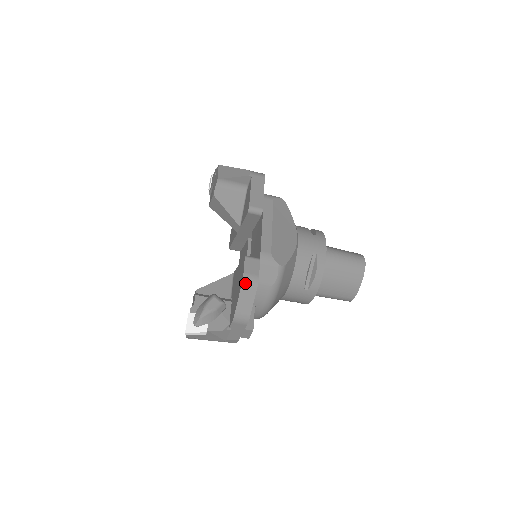
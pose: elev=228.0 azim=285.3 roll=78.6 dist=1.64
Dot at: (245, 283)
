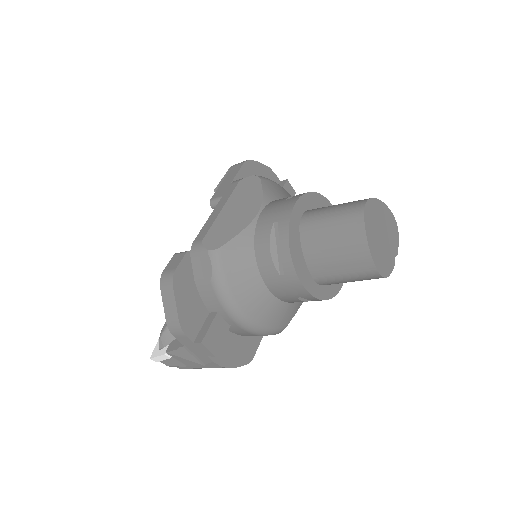
Dot at: (162, 283)
